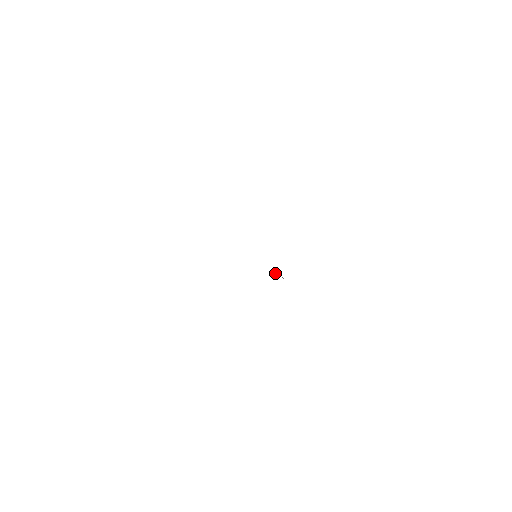
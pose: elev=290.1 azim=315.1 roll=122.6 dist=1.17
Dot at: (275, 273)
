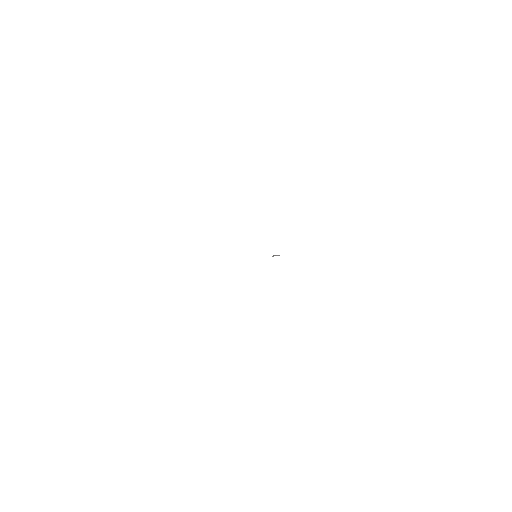
Dot at: occluded
